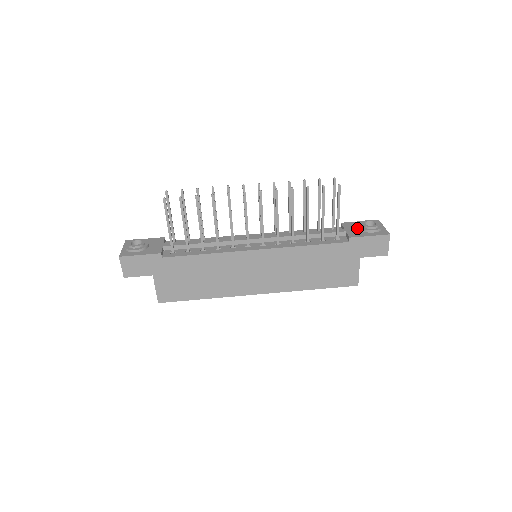
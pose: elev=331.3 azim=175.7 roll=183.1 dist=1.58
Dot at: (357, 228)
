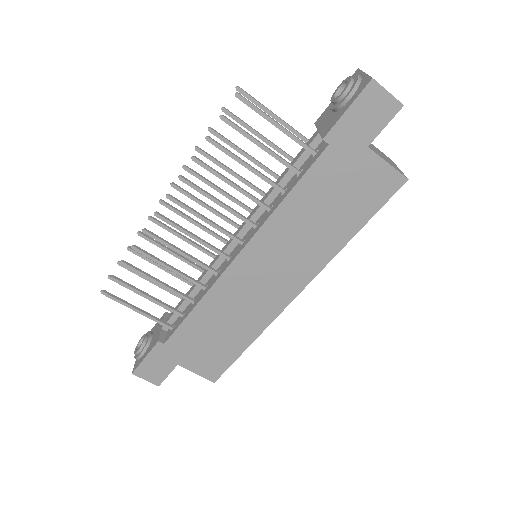
Dot at: (331, 113)
